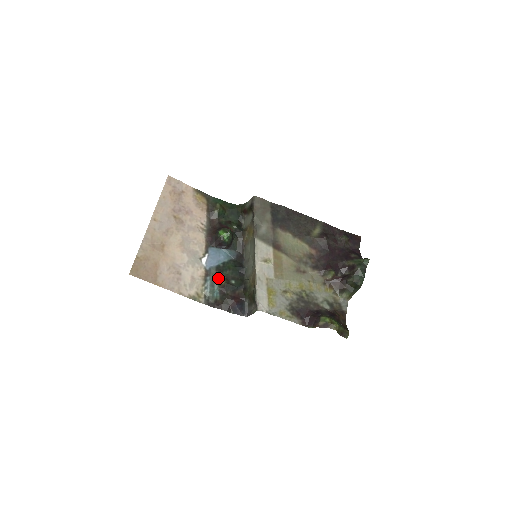
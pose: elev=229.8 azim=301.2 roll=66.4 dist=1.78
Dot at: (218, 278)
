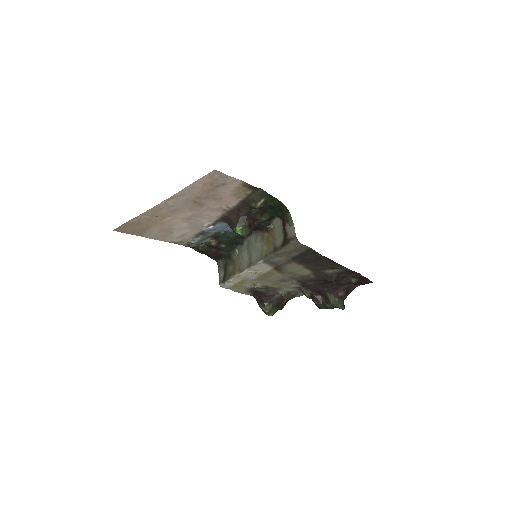
Dot at: (211, 238)
